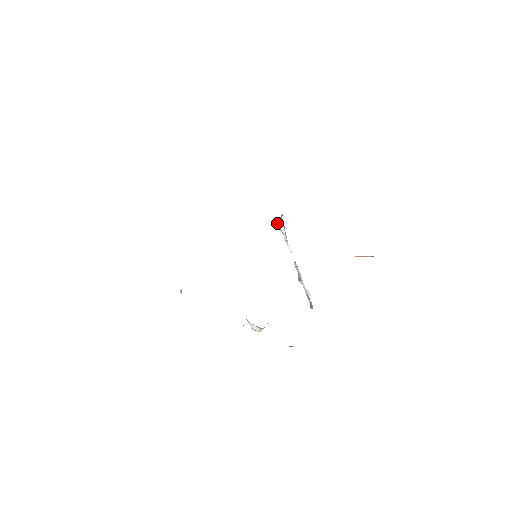
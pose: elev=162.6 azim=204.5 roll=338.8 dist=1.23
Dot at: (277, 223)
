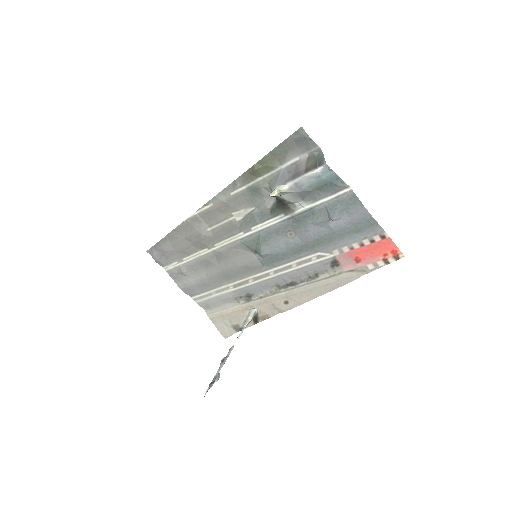
Dot at: (250, 313)
